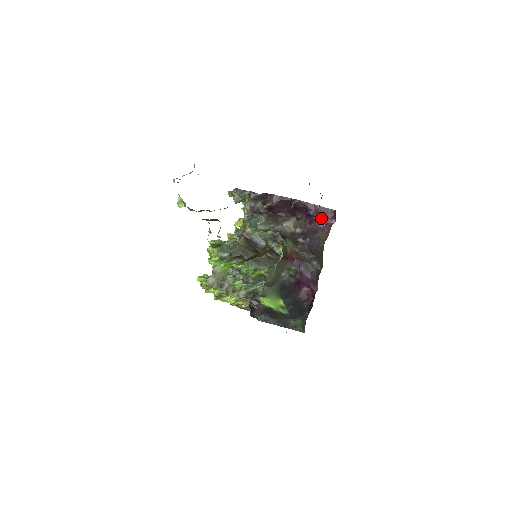
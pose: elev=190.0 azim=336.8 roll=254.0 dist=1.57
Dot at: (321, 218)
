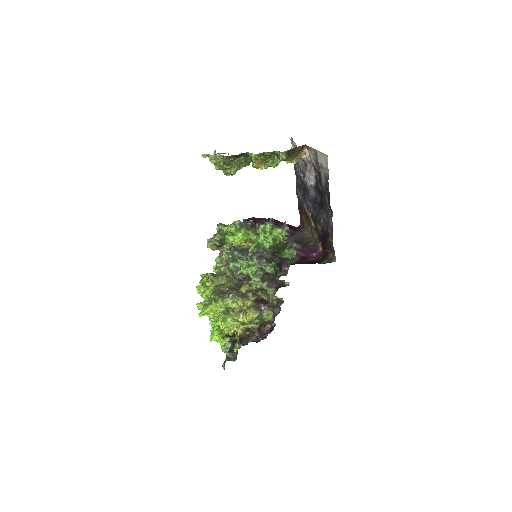
Dot at: (293, 229)
